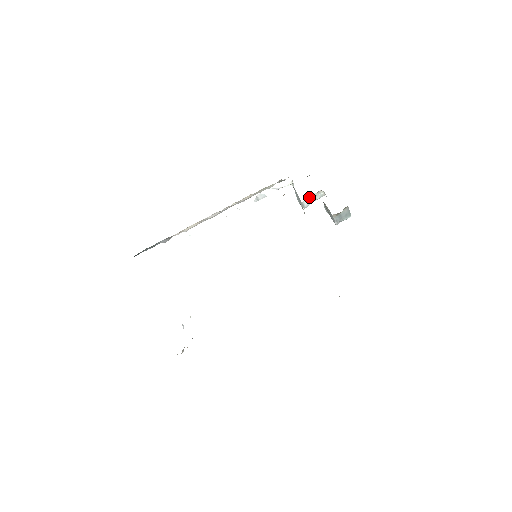
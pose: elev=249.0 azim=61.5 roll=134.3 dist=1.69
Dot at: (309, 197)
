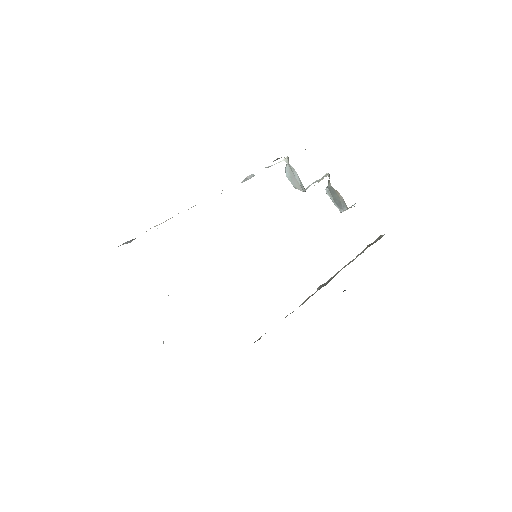
Dot at: occluded
